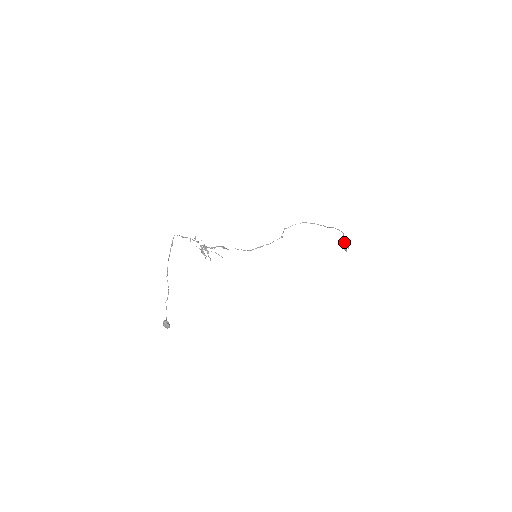
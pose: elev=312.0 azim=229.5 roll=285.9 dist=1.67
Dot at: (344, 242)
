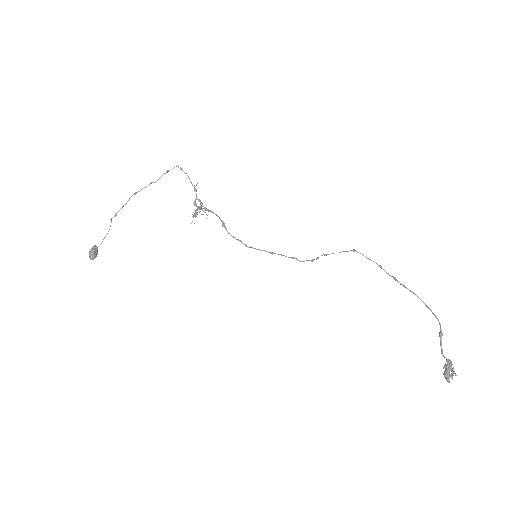
Dot at: (442, 350)
